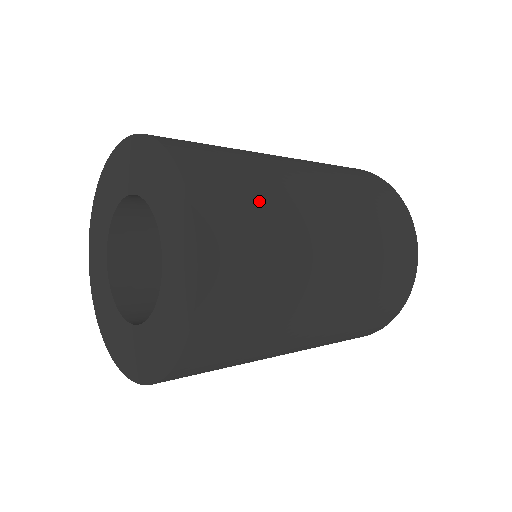
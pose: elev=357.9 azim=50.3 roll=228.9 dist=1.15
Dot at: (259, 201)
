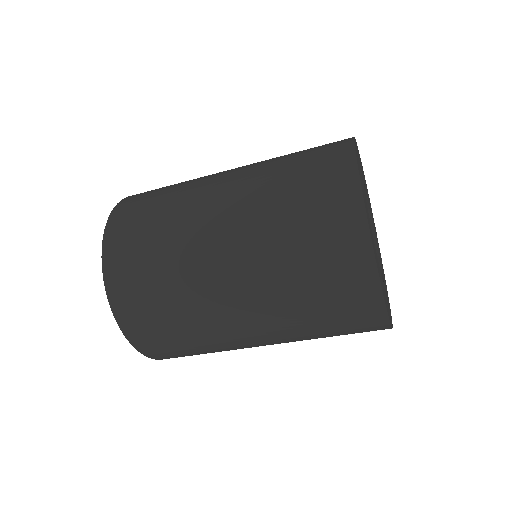
Dot at: (154, 228)
